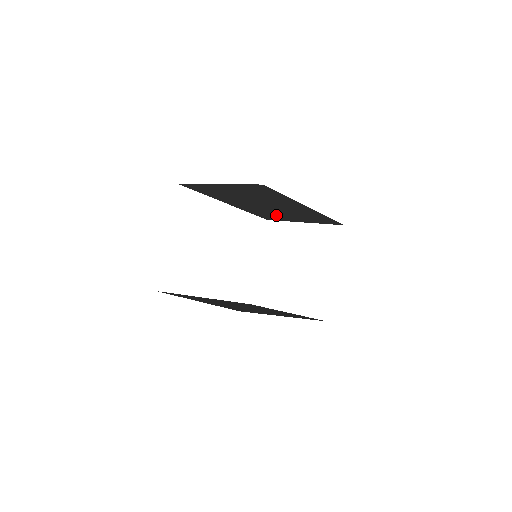
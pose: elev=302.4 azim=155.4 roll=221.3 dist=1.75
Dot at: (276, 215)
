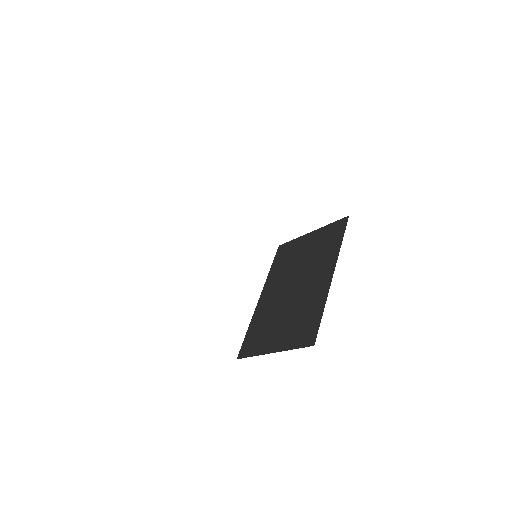
Dot at: occluded
